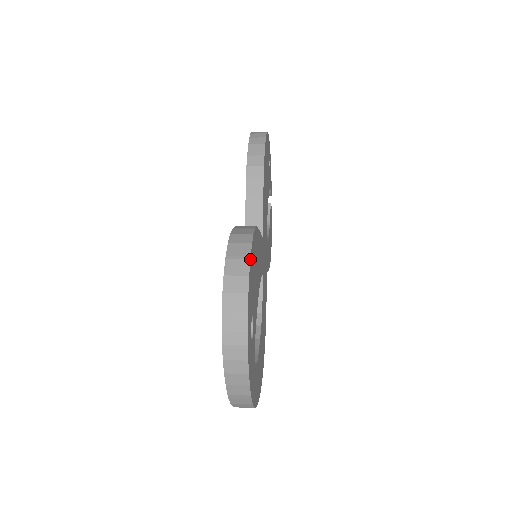
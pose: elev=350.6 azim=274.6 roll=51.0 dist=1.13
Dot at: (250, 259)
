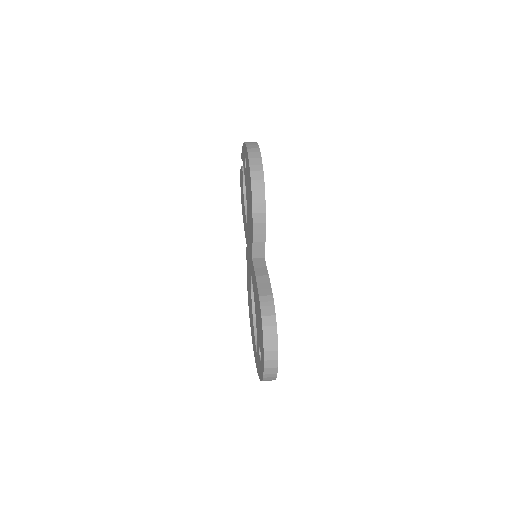
Dot at: occluded
